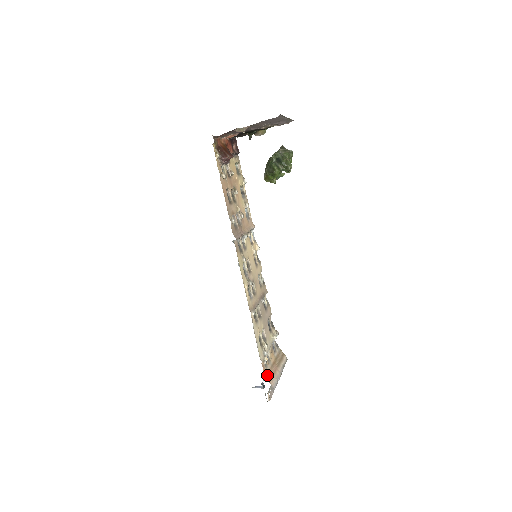
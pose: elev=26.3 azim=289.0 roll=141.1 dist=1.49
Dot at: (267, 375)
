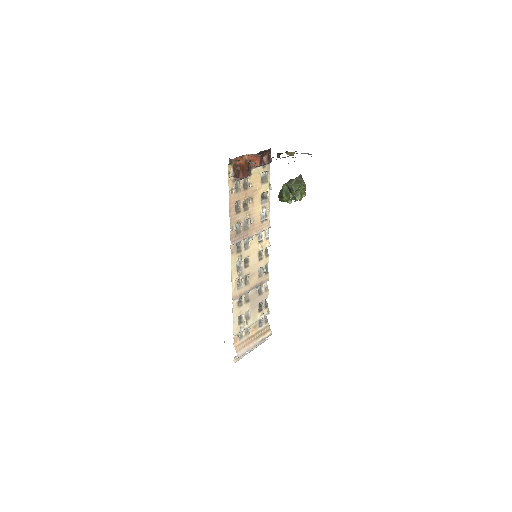
Dot at: (237, 345)
